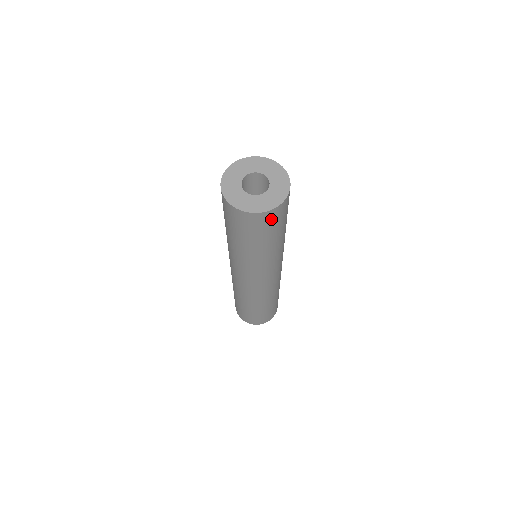
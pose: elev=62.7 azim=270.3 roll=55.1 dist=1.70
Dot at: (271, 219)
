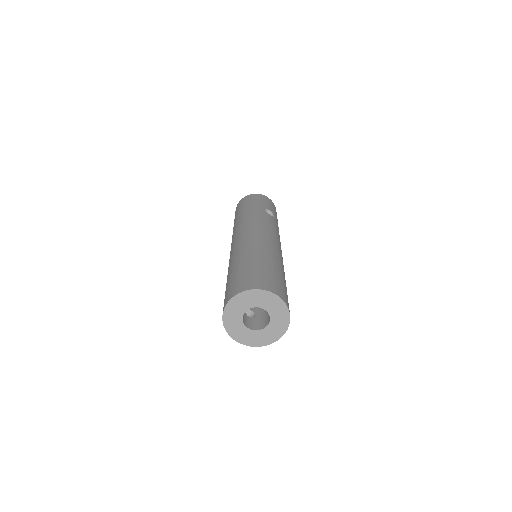
Dot at: occluded
